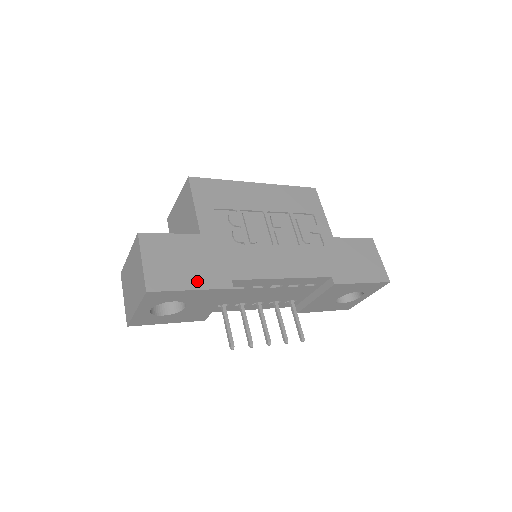
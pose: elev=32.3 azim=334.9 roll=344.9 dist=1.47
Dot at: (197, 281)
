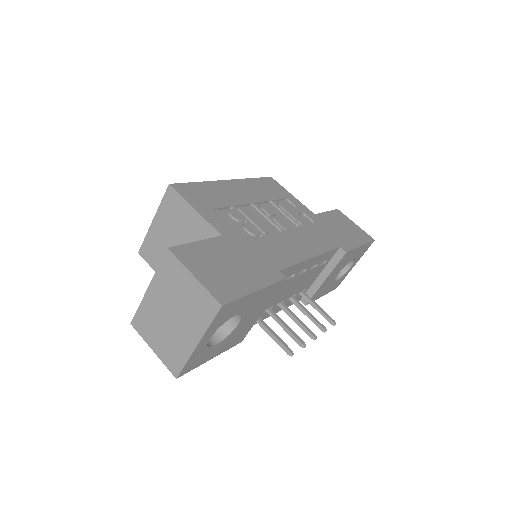
Dot at: (254, 280)
